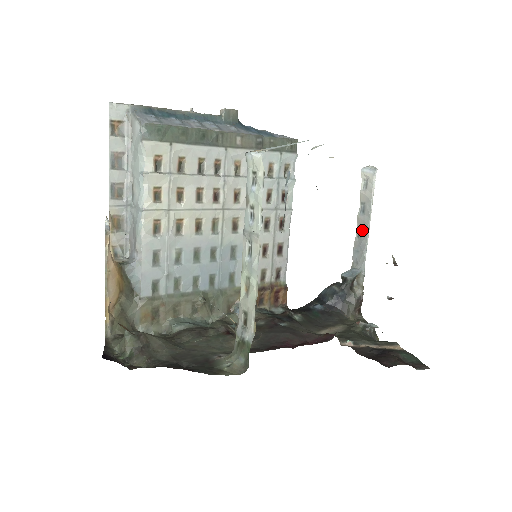
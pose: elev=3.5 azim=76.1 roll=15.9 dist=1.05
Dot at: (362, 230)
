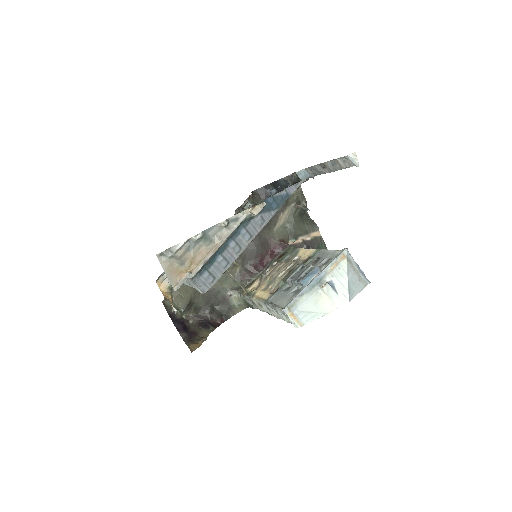
Dot at: (325, 168)
